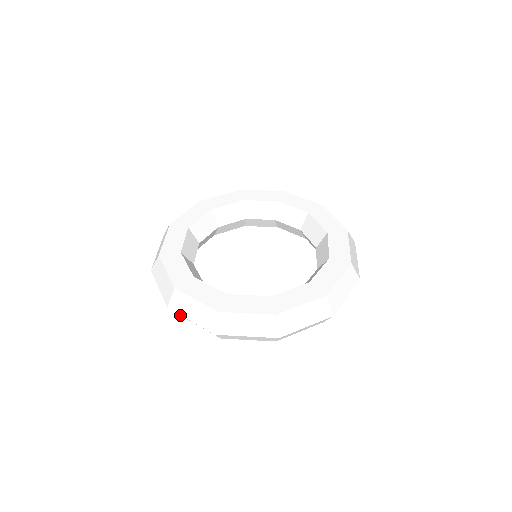
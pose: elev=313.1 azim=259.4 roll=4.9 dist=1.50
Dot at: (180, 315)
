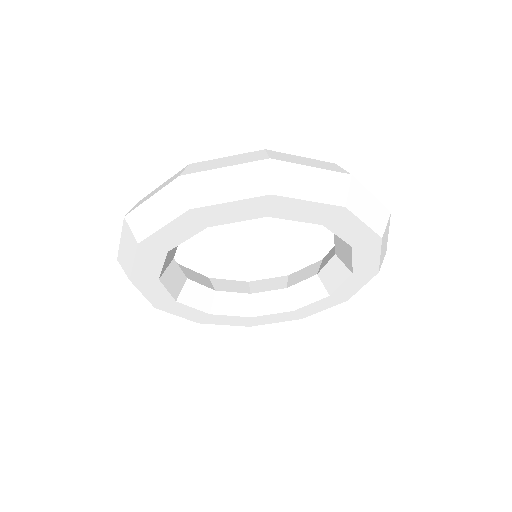
Dot at: (138, 235)
